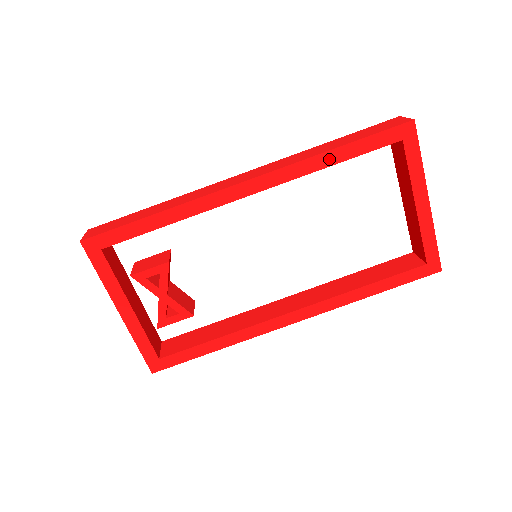
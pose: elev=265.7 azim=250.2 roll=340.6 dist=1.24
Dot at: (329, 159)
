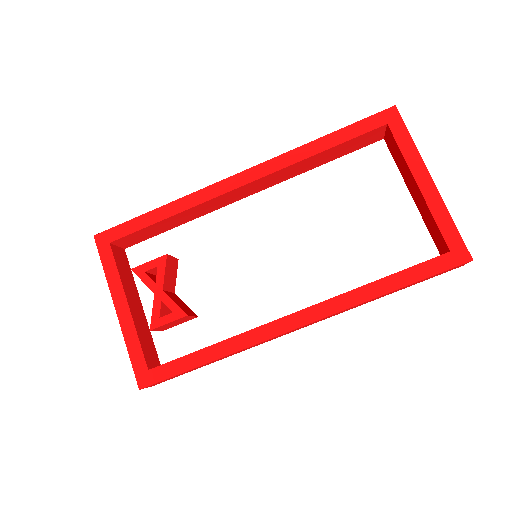
Dot at: (316, 147)
